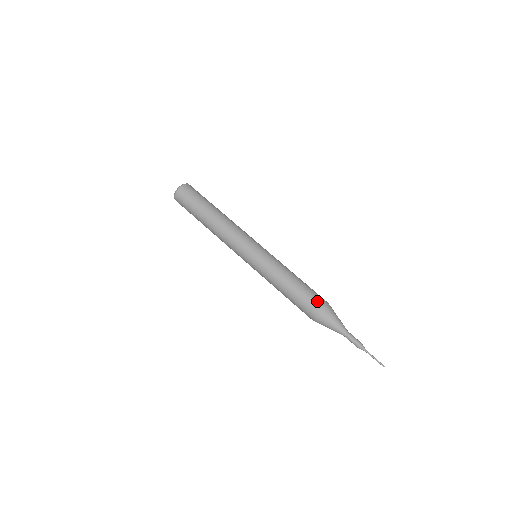
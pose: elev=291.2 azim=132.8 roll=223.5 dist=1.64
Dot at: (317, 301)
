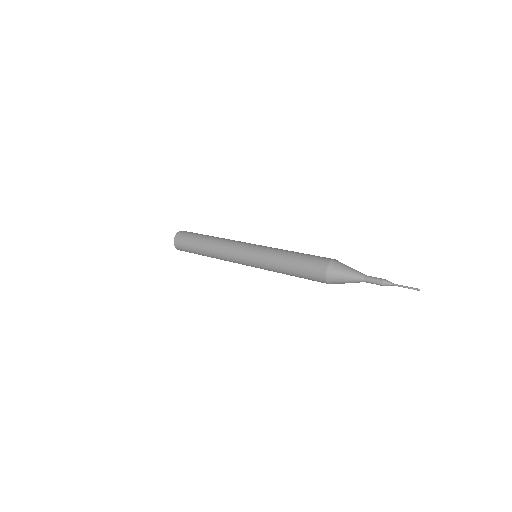
Dot at: occluded
